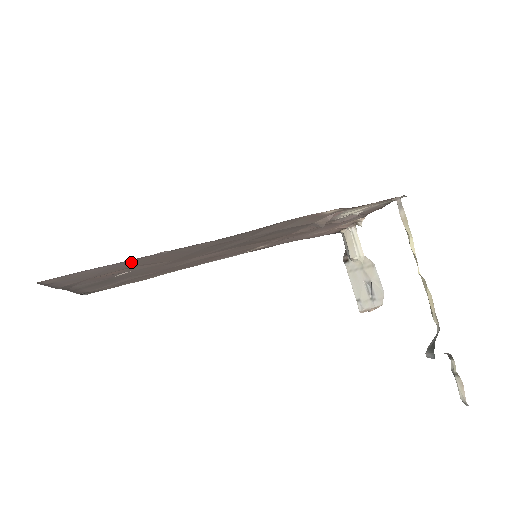
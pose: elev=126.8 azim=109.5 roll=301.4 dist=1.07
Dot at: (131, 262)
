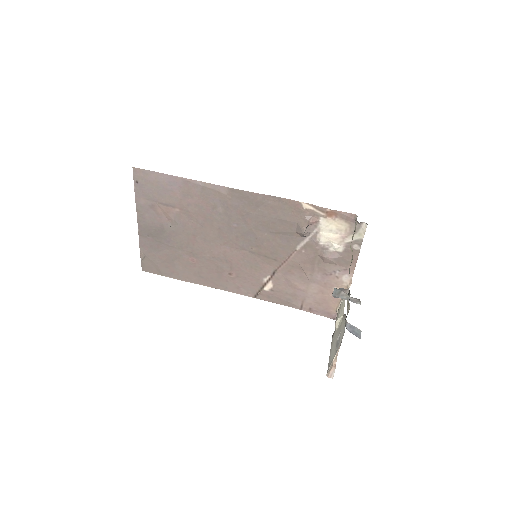
Dot at: (181, 187)
